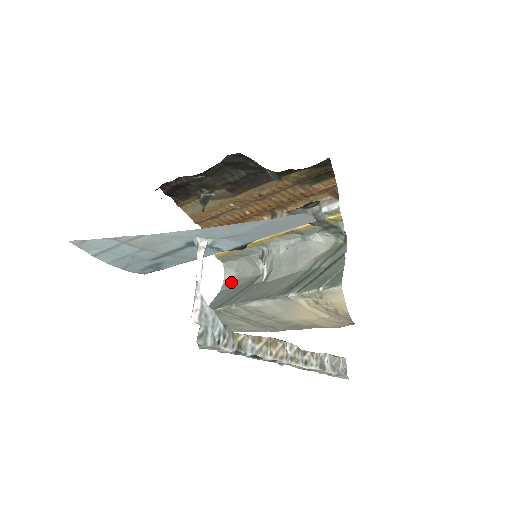
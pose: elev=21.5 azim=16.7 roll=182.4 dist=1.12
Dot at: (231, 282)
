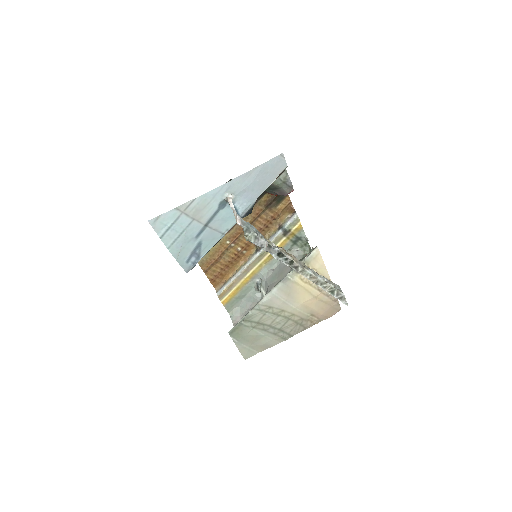
Dot at: occluded
